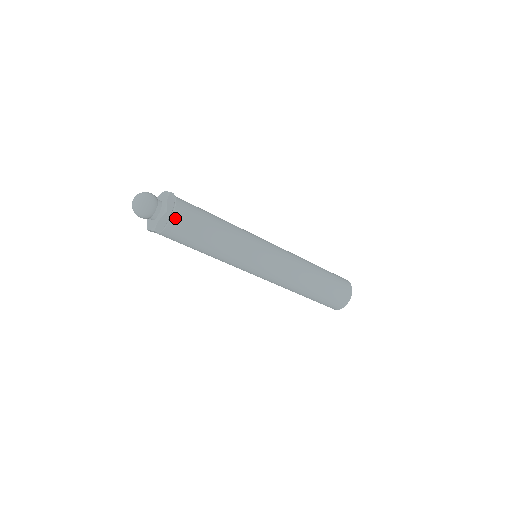
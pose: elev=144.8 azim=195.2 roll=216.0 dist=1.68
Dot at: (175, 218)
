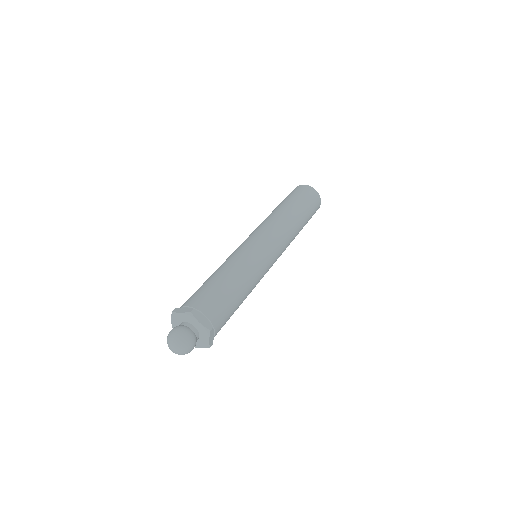
Dot at: (215, 324)
